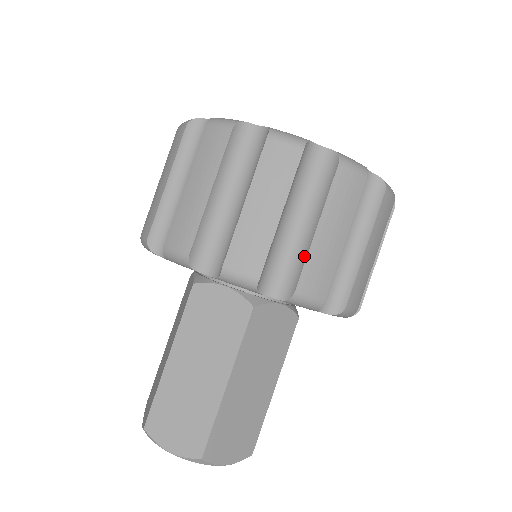
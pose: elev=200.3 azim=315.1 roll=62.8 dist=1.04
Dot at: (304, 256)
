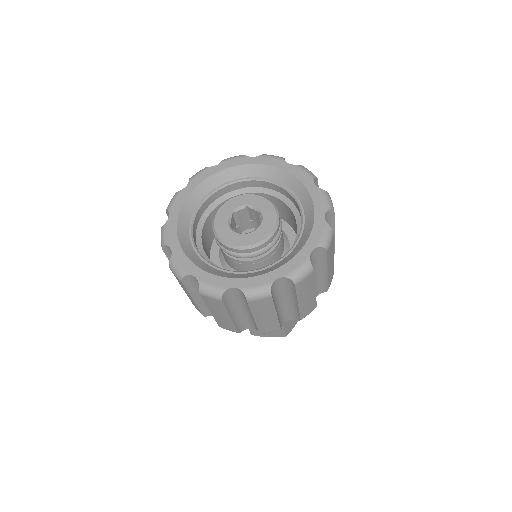
Dot at: occluded
